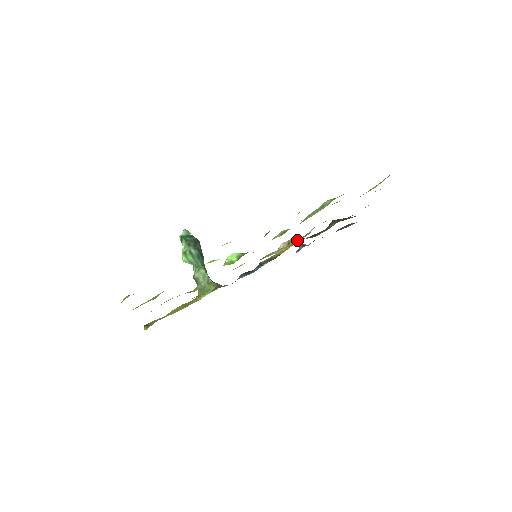
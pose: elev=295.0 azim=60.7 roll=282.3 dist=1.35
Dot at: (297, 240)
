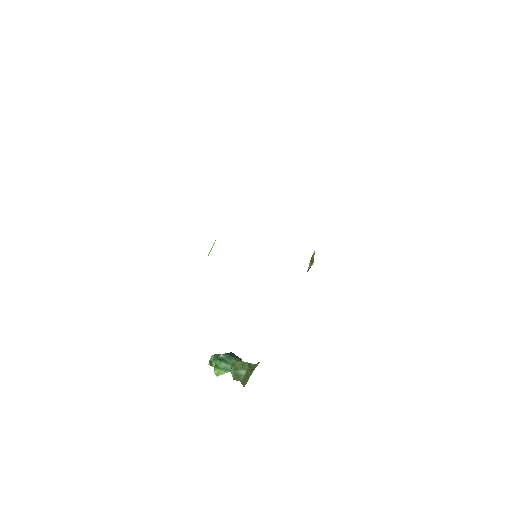
Dot at: occluded
